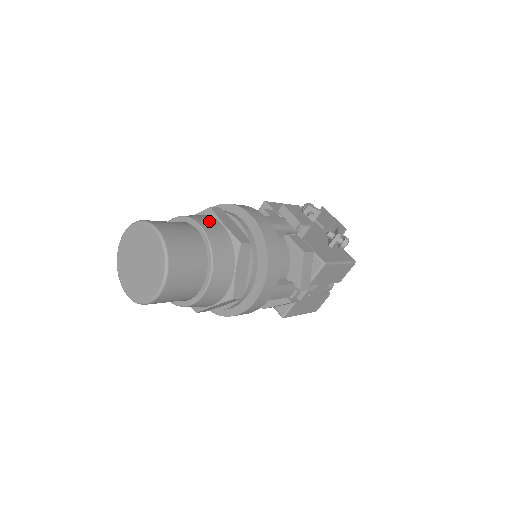
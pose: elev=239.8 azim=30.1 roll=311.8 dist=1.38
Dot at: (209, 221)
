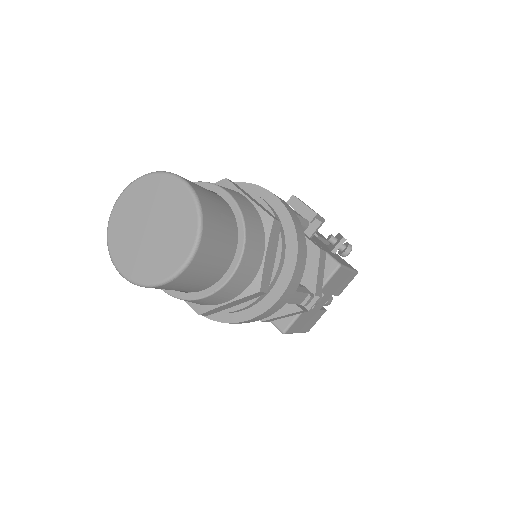
Dot at: (232, 190)
